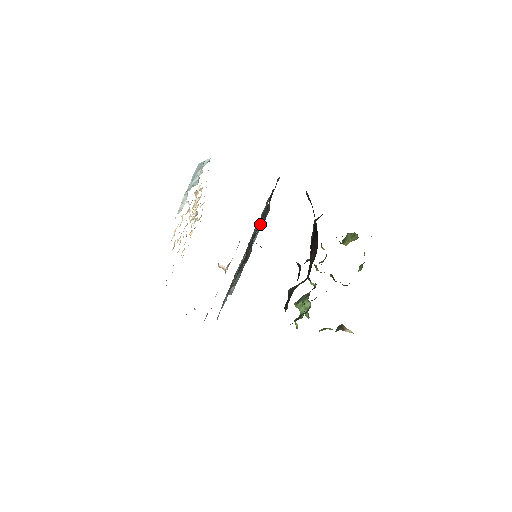
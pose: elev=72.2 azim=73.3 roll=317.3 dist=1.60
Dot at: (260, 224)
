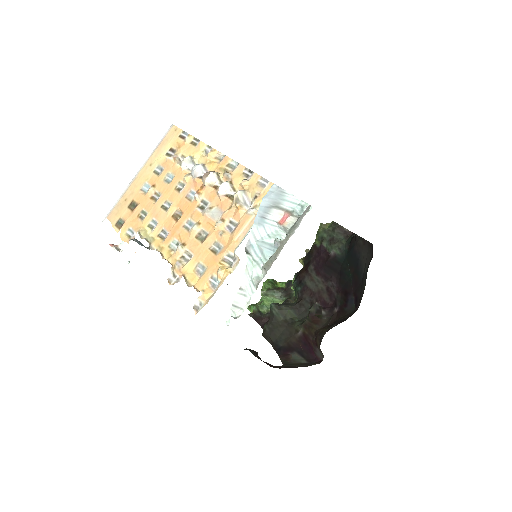
Dot at: occluded
